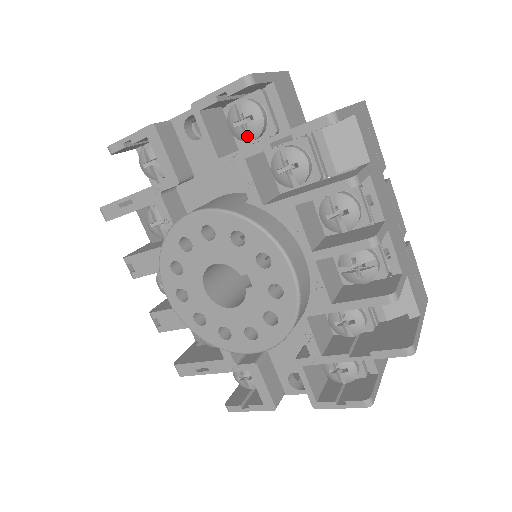
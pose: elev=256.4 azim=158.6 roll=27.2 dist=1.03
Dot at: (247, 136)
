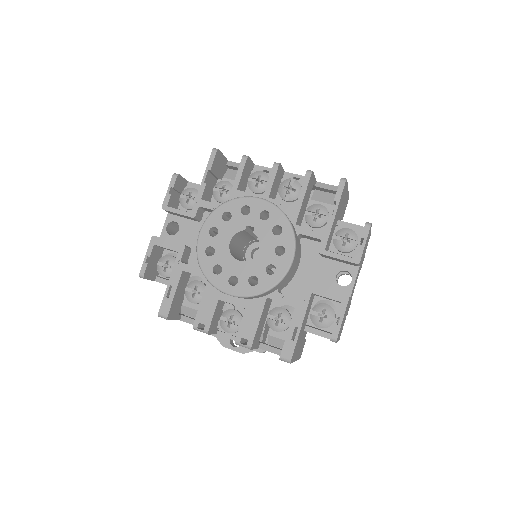
Dot at: occluded
